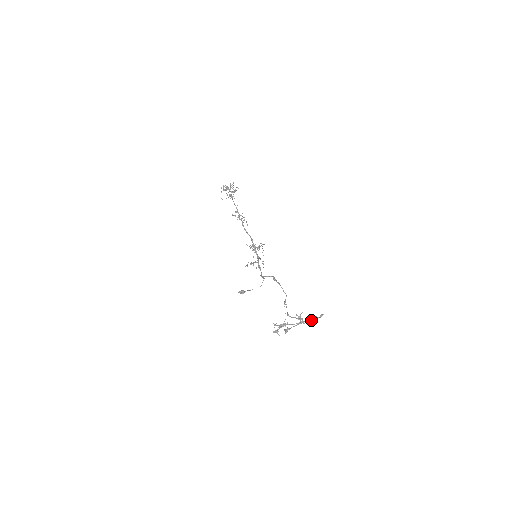
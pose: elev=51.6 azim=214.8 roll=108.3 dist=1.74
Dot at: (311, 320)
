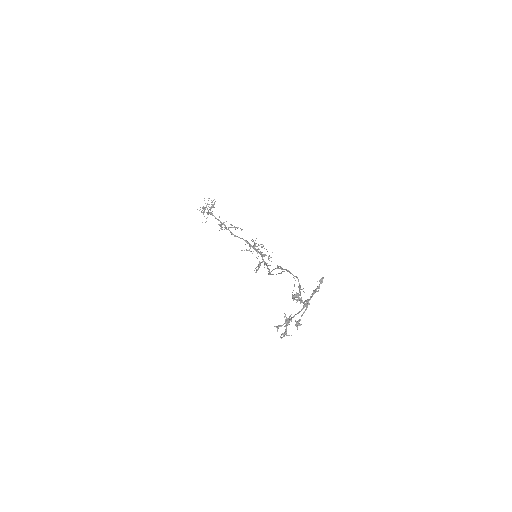
Dot at: occluded
